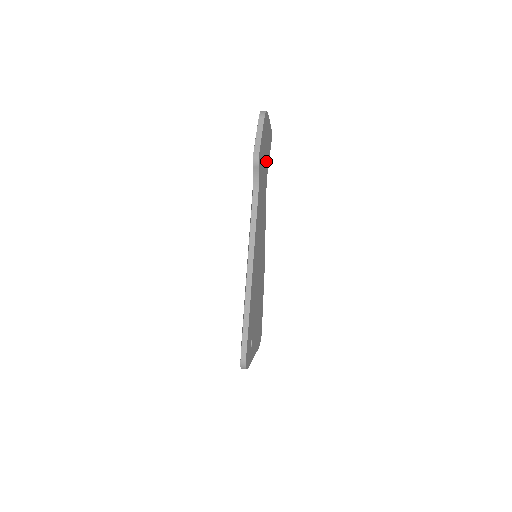
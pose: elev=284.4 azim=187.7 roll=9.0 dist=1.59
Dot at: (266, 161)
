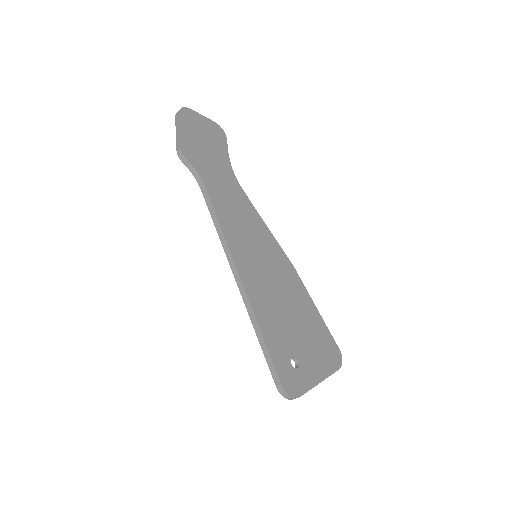
Dot at: (217, 154)
